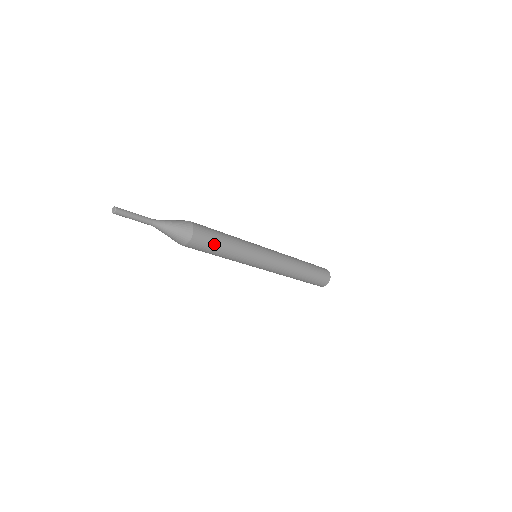
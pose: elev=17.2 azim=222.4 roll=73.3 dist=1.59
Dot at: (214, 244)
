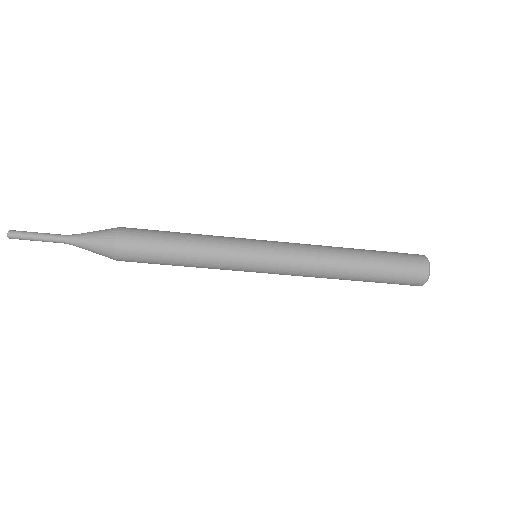
Dot at: (156, 259)
